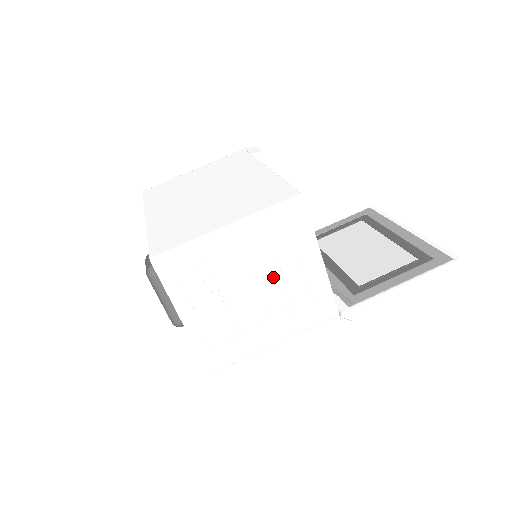
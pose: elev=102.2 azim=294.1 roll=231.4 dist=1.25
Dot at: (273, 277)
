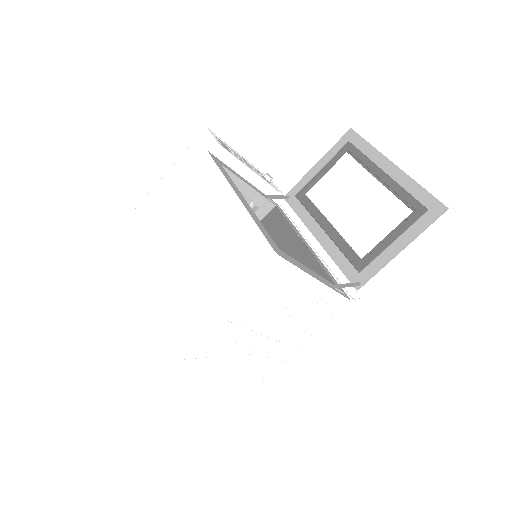
Dot at: (279, 313)
